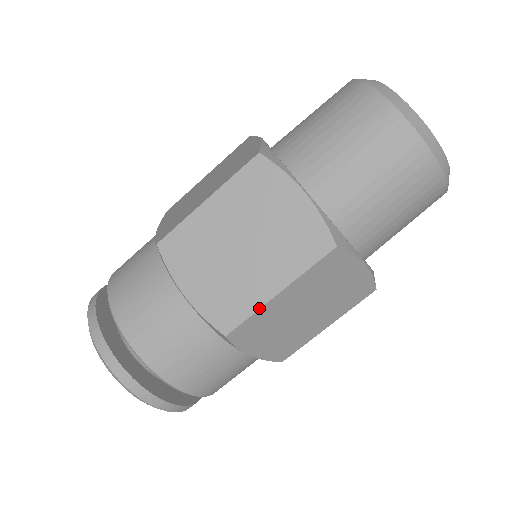
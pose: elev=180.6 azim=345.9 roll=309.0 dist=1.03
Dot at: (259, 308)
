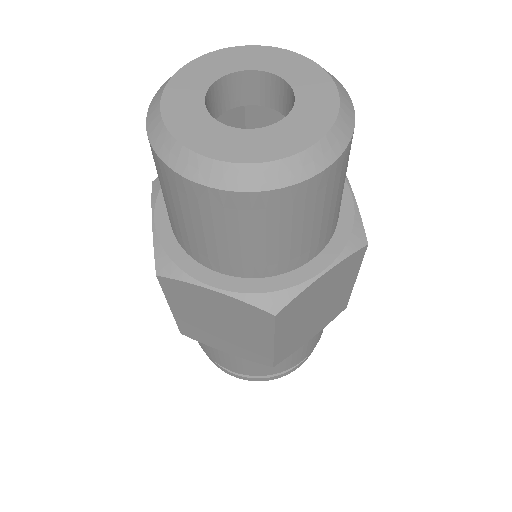
Dot at: (273, 353)
